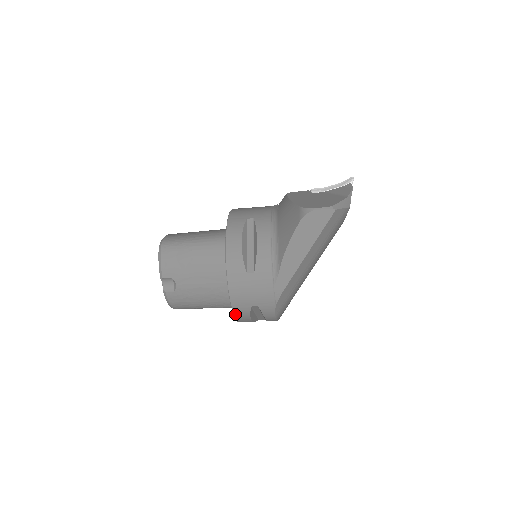
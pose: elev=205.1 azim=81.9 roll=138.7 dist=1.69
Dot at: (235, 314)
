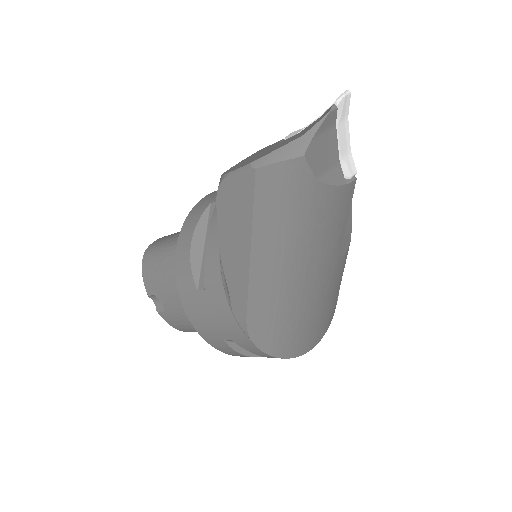
Dot at: (217, 348)
